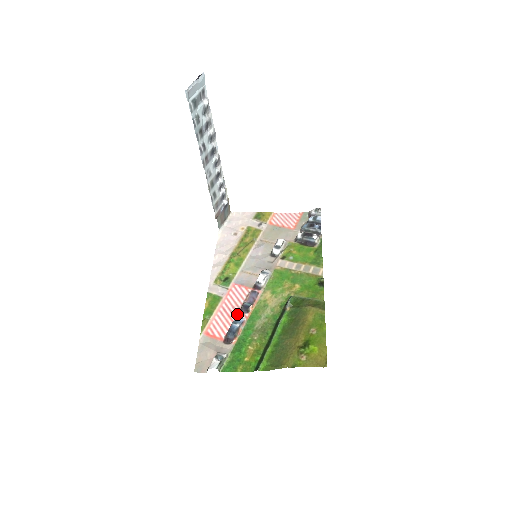
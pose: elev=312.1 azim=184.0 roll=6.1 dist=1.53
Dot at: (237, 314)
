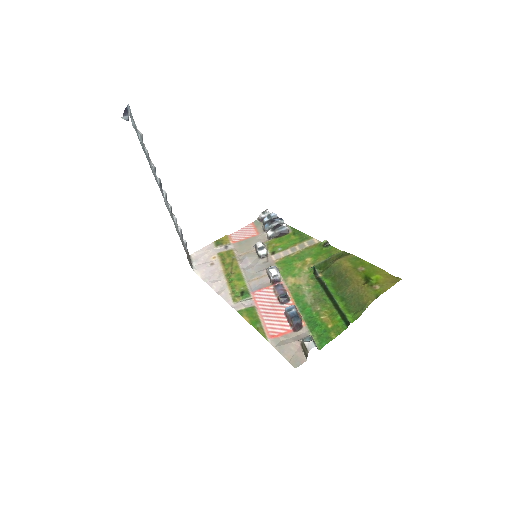
Dot at: (281, 307)
